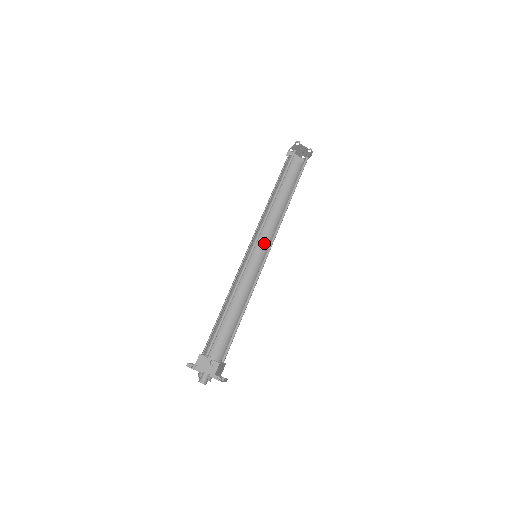
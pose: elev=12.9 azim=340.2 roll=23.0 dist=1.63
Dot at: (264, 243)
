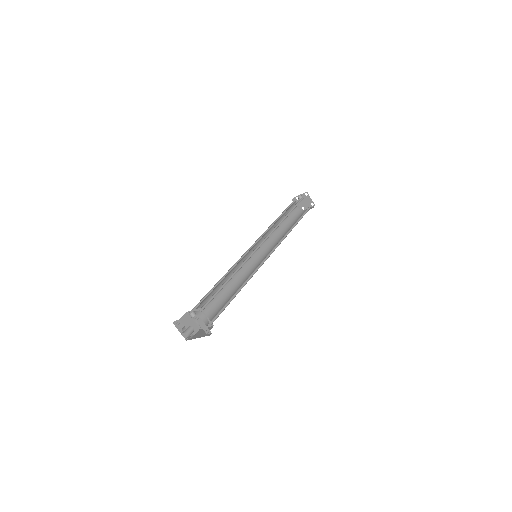
Dot at: (271, 251)
